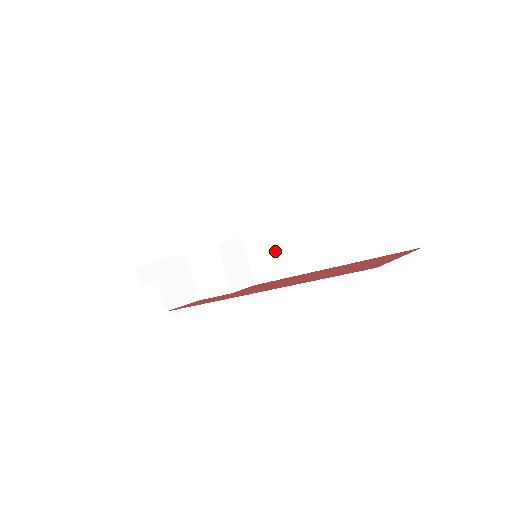
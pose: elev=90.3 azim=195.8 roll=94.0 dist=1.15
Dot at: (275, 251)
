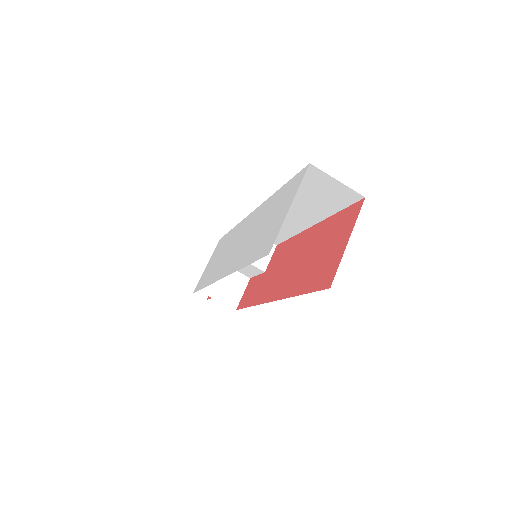
Dot at: occluded
